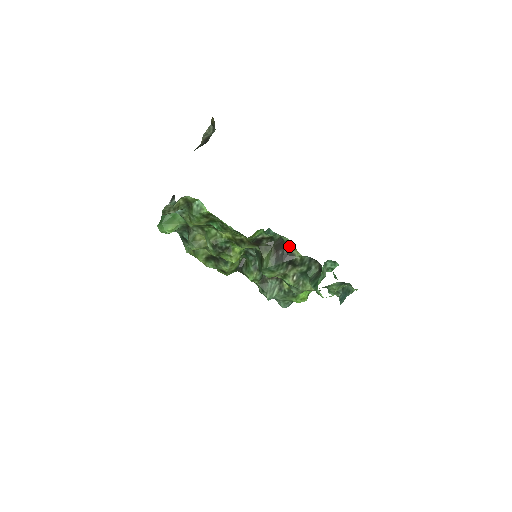
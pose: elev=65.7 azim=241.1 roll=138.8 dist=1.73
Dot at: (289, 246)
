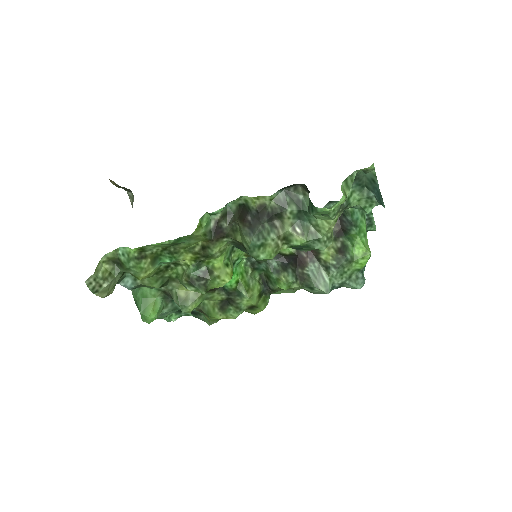
Dot at: (251, 202)
